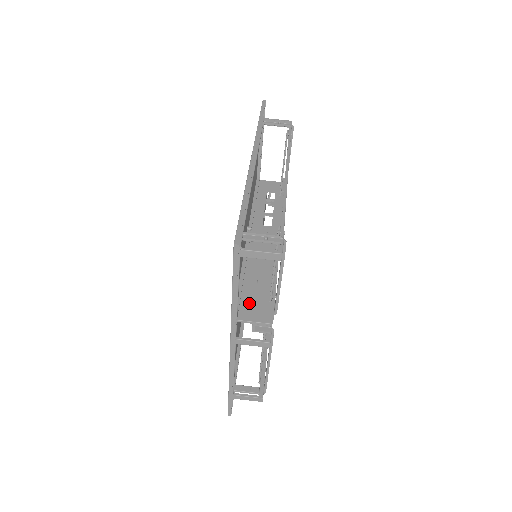
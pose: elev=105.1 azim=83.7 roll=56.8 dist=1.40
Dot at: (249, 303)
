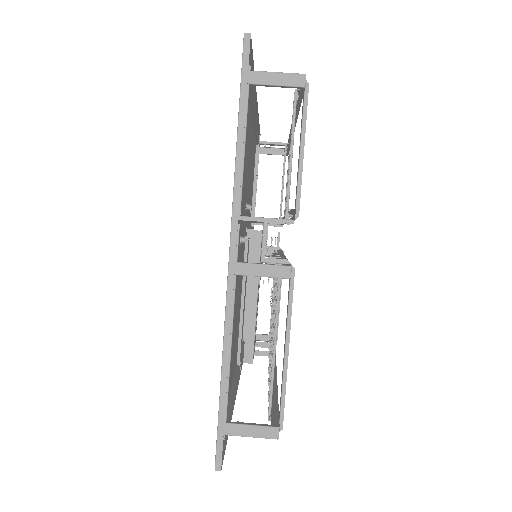
Dot at: occluded
